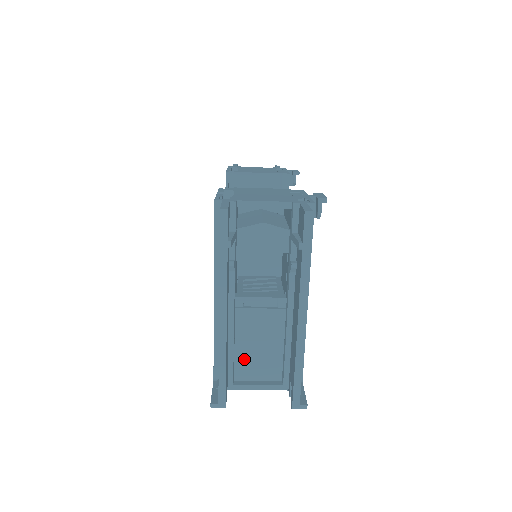
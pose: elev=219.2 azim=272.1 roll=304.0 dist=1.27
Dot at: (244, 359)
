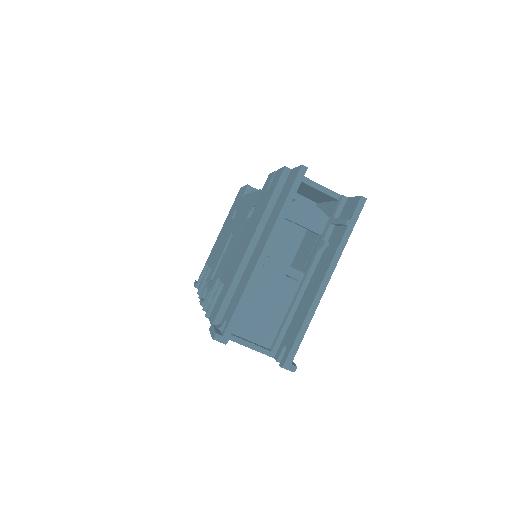
Dot at: (247, 315)
